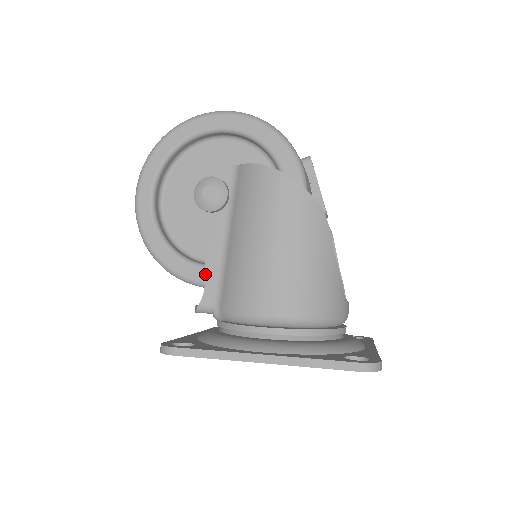
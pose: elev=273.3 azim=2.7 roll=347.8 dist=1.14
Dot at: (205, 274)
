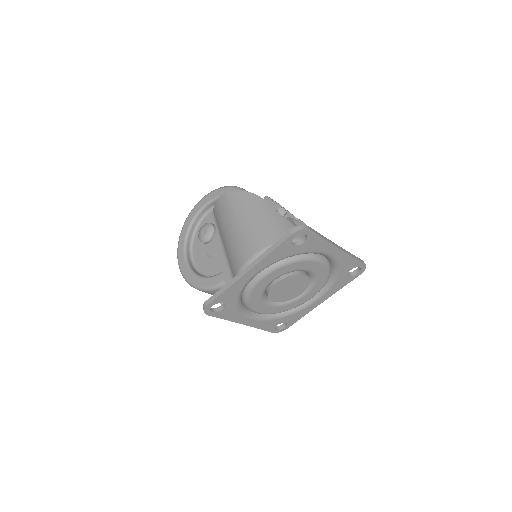
Dot at: (221, 271)
